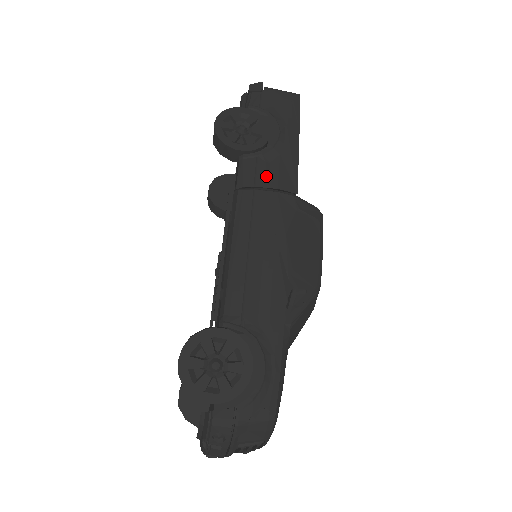
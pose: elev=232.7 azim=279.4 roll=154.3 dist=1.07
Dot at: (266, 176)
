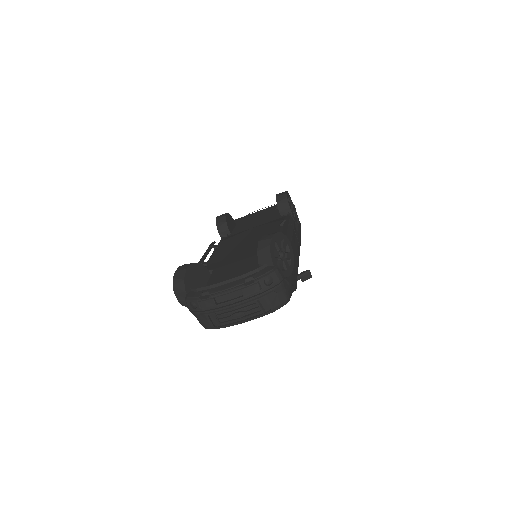
Dot at: (295, 230)
